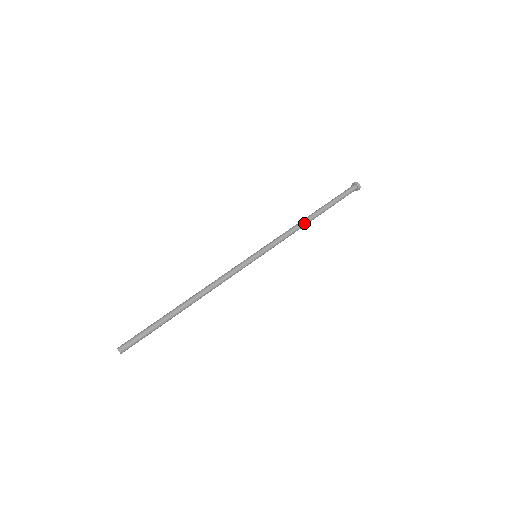
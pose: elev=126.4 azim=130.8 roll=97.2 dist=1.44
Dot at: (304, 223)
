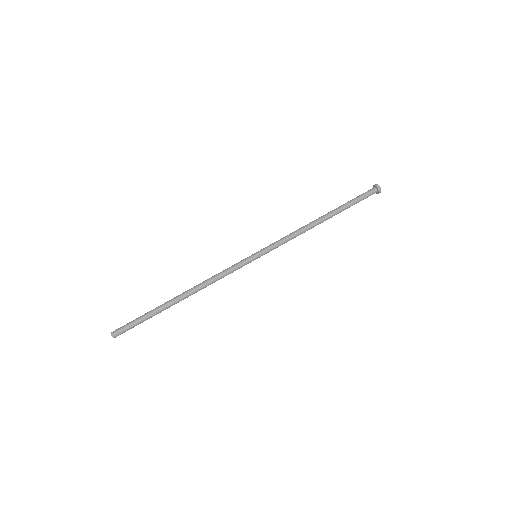
Dot at: (311, 225)
